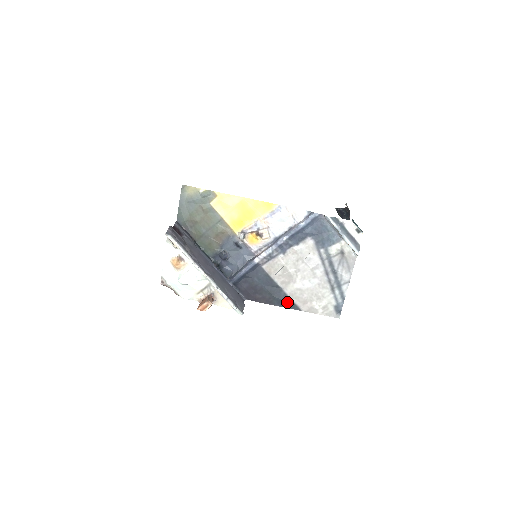
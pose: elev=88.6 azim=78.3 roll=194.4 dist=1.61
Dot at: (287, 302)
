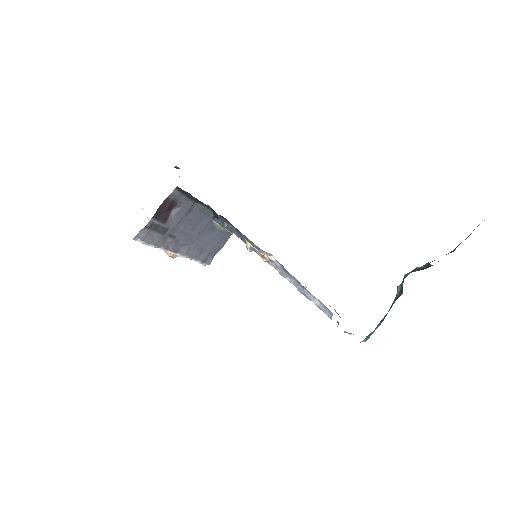
Dot at: occluded
